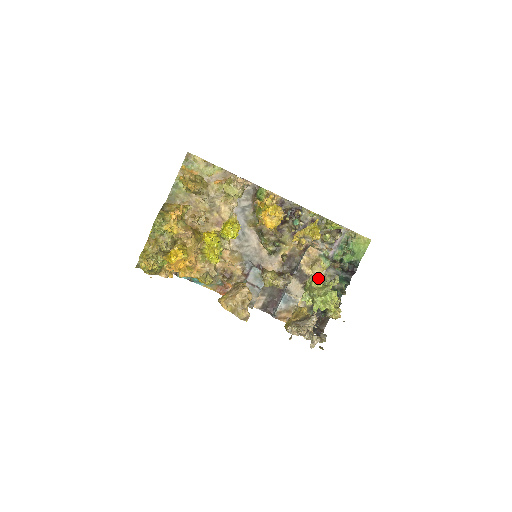
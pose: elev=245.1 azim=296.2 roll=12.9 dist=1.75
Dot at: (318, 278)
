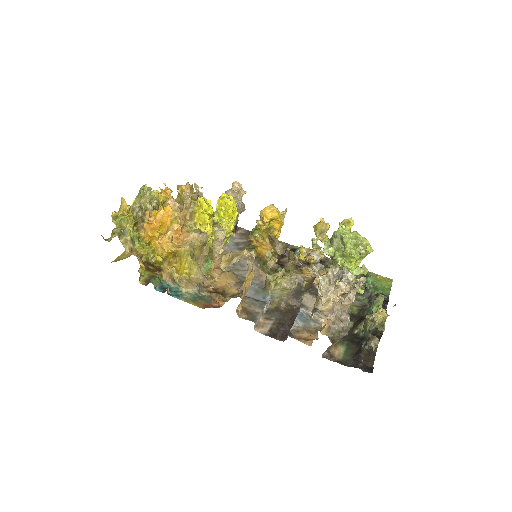
Dot at: occluded
